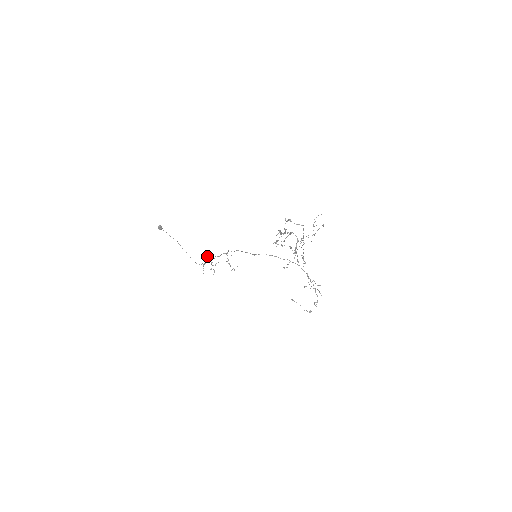
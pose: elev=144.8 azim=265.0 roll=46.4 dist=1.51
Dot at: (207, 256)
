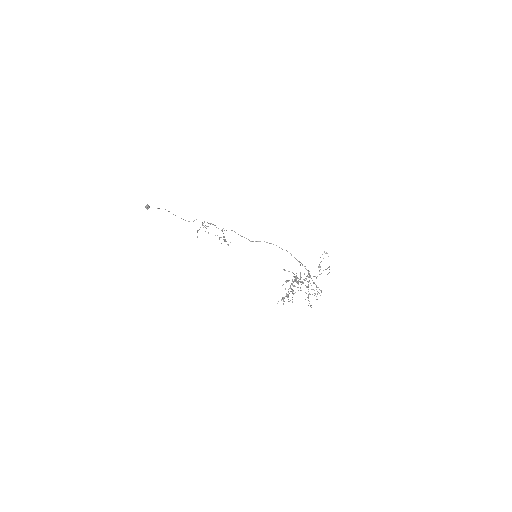
Dot at: occluded
